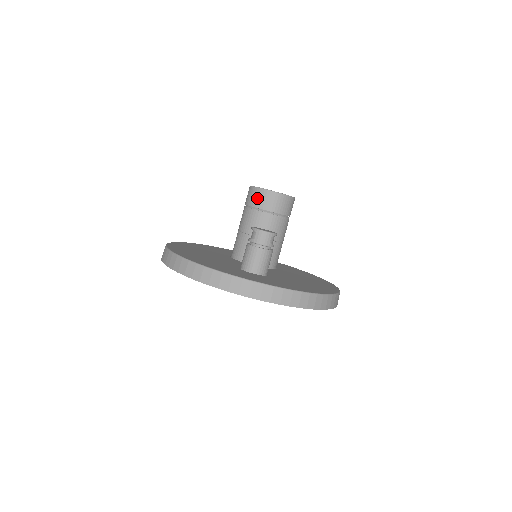
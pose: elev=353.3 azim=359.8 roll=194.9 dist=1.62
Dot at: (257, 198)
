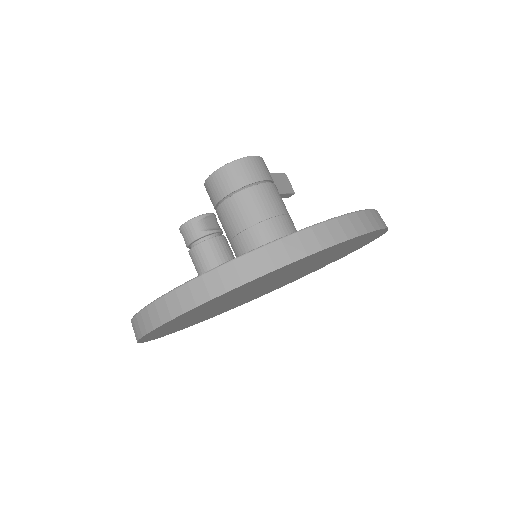
Dot at: (210, 194)
